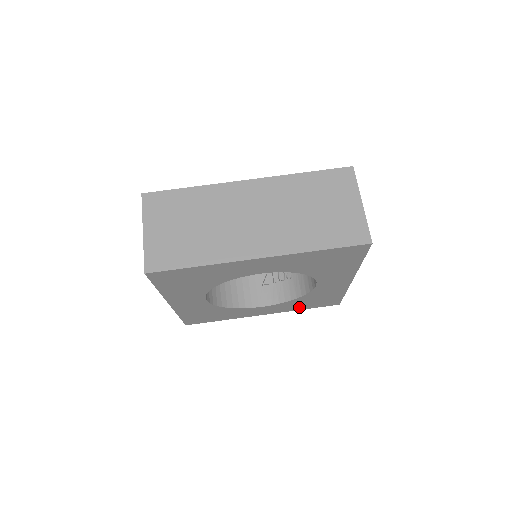
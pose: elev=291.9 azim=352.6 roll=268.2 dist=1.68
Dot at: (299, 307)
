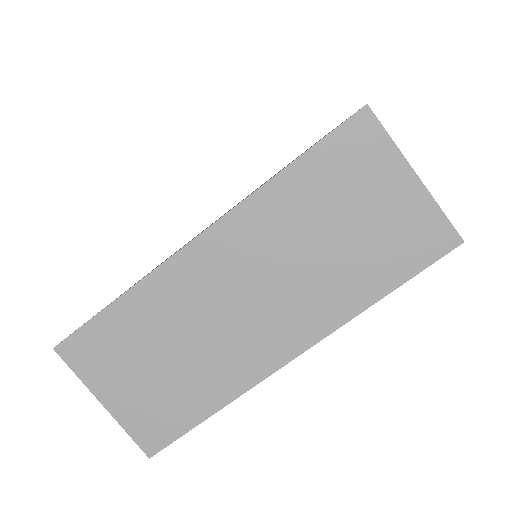
Dot at: occluded
